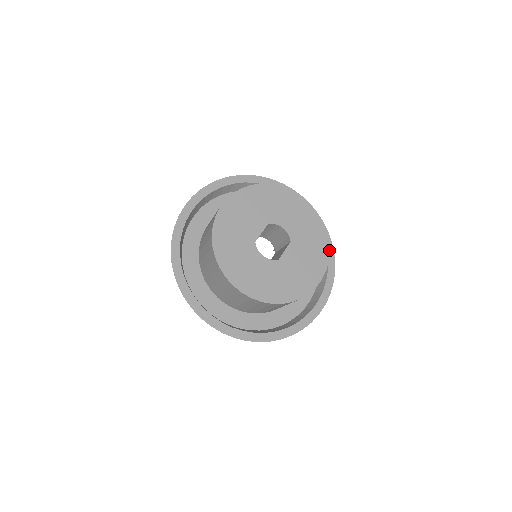
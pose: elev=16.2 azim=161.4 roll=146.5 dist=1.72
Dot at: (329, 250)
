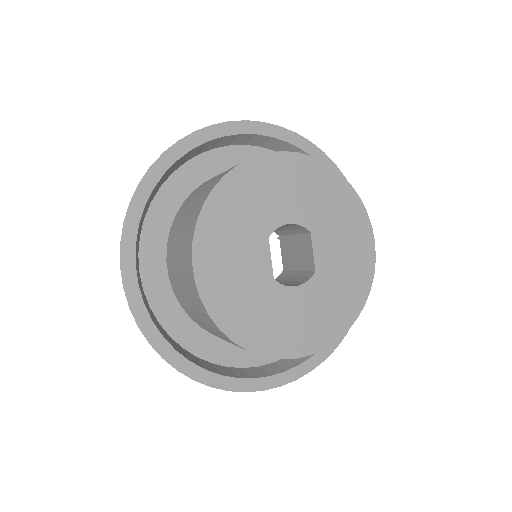
Dot at: (358, 196)
